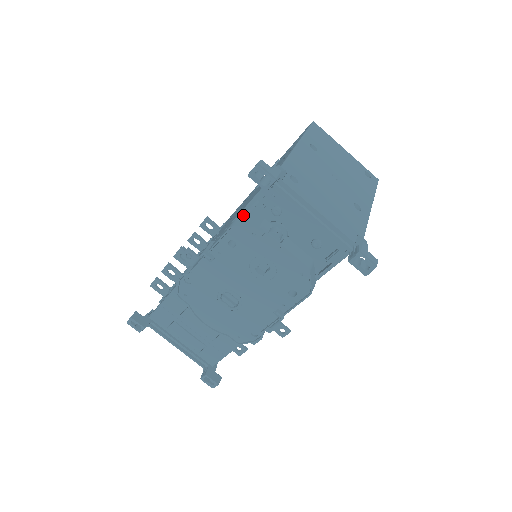
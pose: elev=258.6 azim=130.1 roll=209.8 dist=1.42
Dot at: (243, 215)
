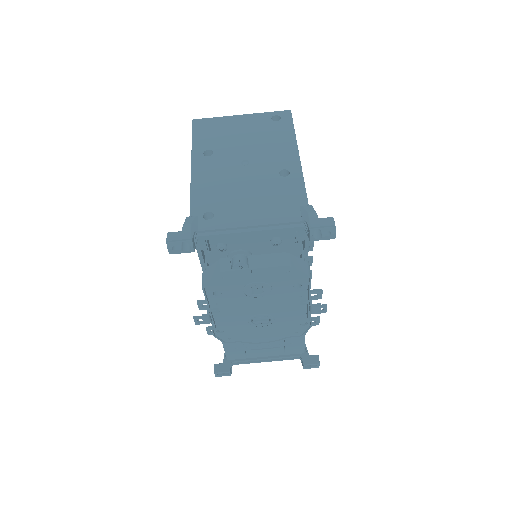
Dot at: (204, 266)
